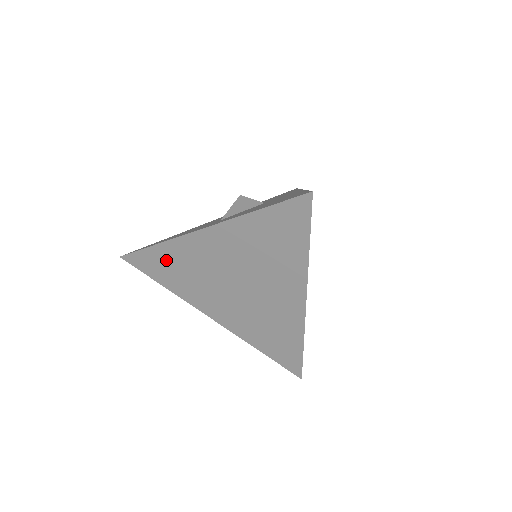
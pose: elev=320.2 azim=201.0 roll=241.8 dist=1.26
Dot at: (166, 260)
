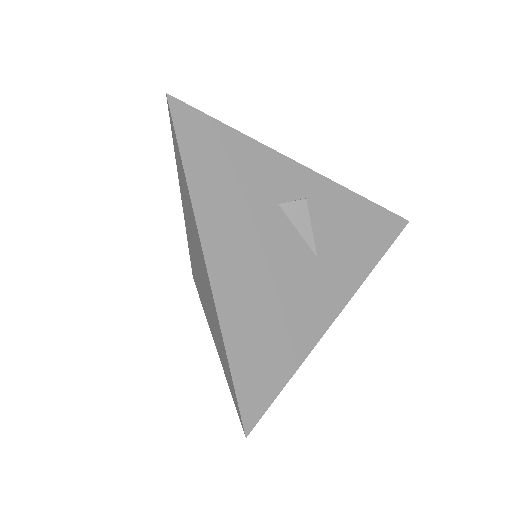
Dot at: occluded
